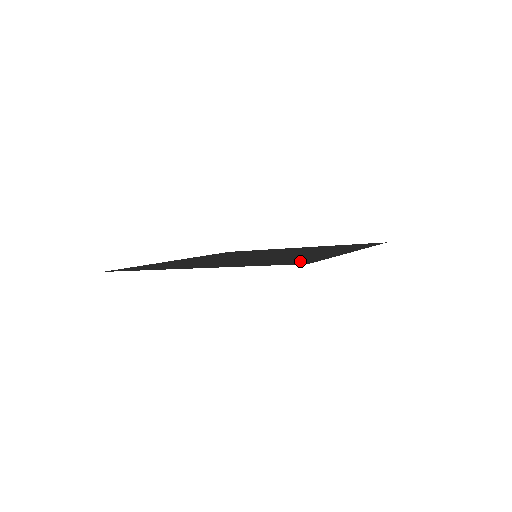
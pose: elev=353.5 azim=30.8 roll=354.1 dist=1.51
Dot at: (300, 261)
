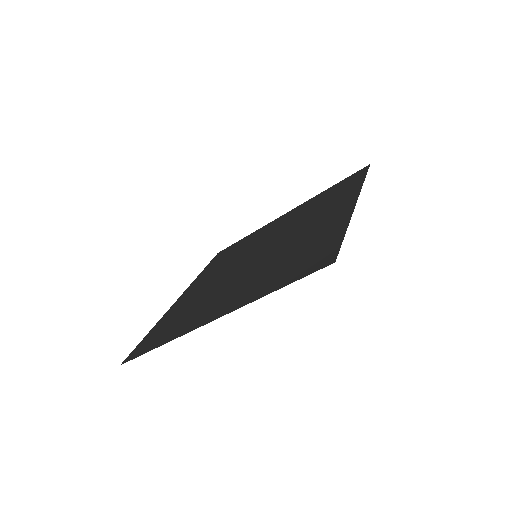
Dot at: (319, 257)
